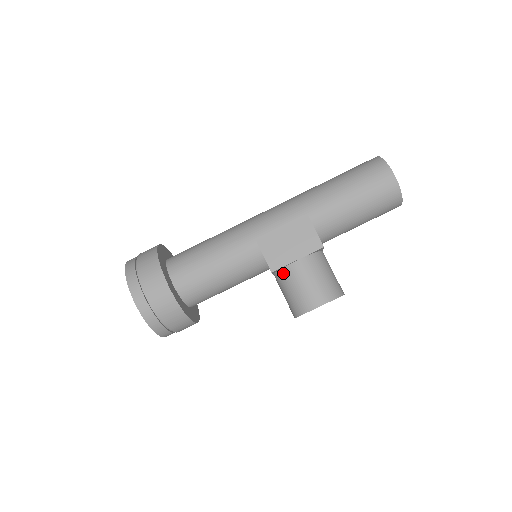
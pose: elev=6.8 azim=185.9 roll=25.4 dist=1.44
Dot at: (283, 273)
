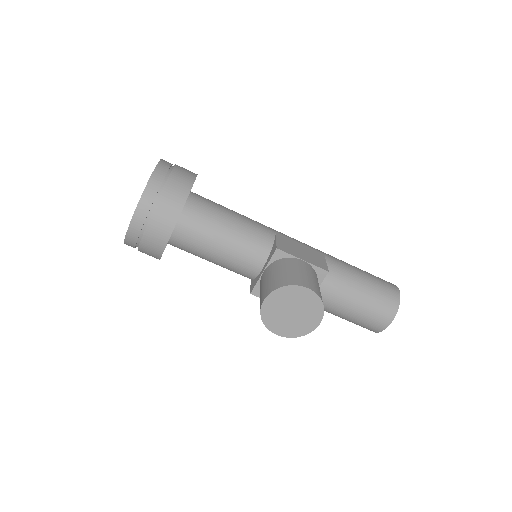
Dot at: (283, 261)
